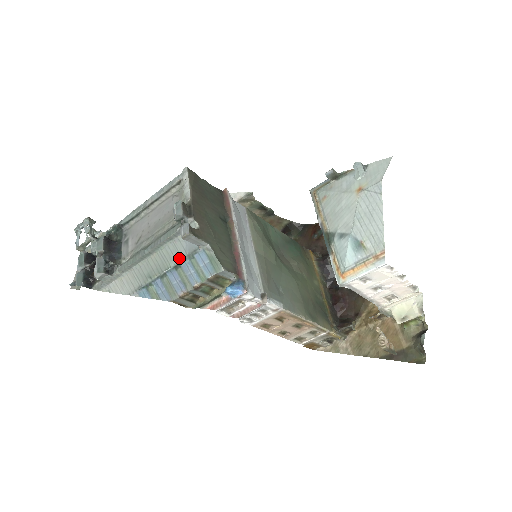
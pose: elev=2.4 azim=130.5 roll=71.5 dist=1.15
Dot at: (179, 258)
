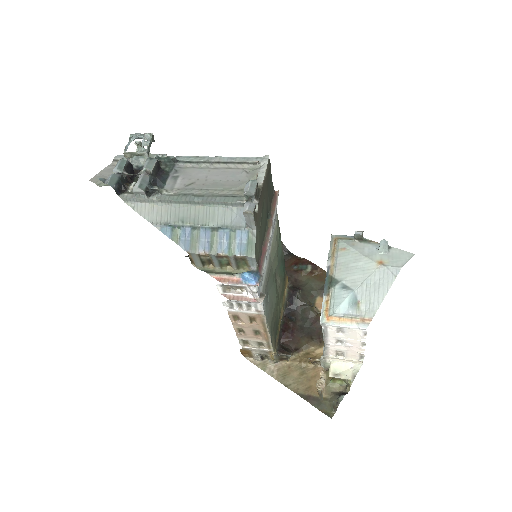
Dot at: (221, 223)
